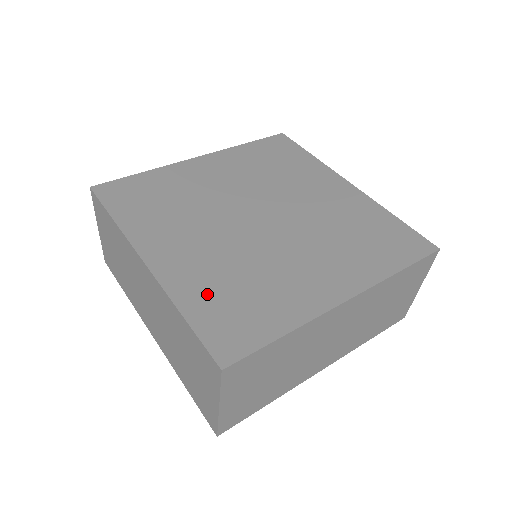
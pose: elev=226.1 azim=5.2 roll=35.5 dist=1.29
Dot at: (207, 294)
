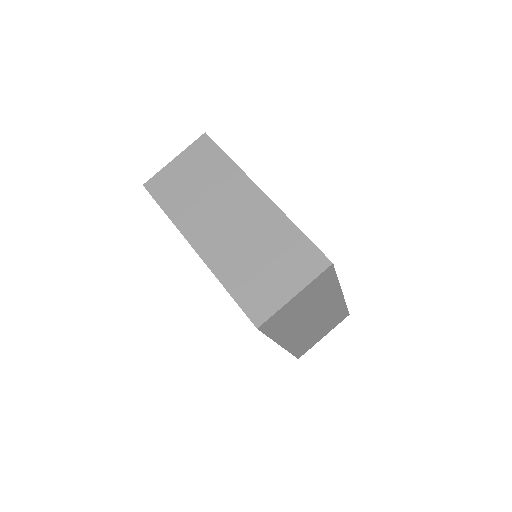
Dot at: occluded
